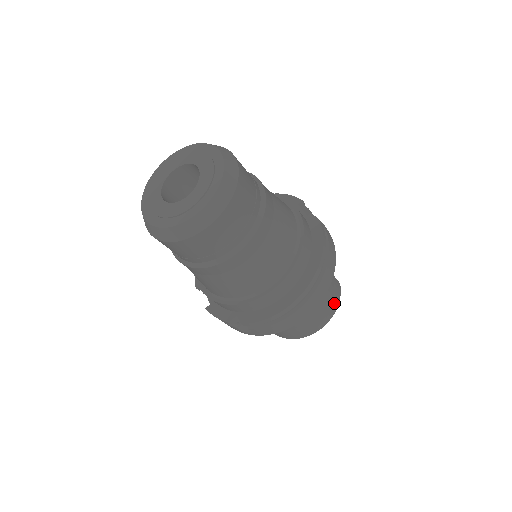
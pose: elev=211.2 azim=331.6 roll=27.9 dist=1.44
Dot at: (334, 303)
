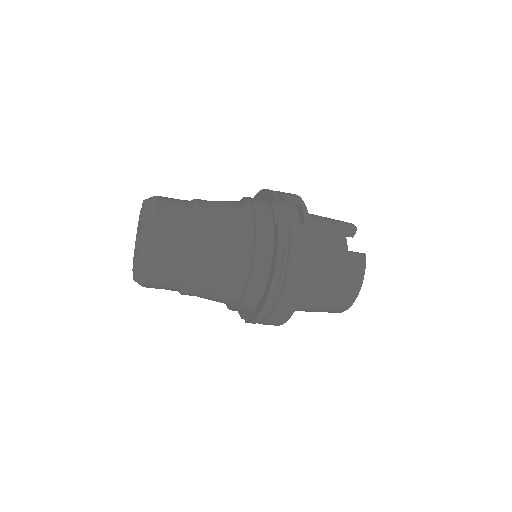
Dot at: (353, 281)
